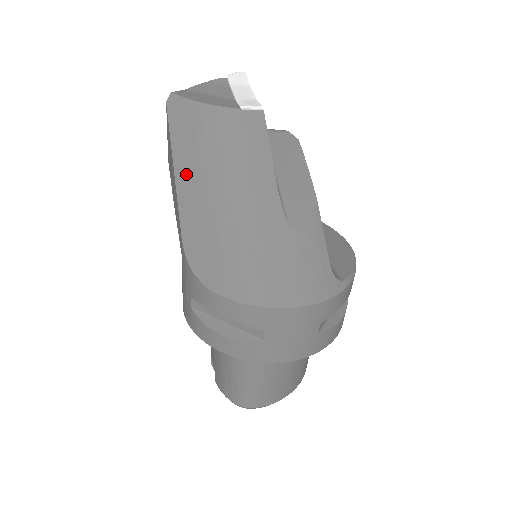
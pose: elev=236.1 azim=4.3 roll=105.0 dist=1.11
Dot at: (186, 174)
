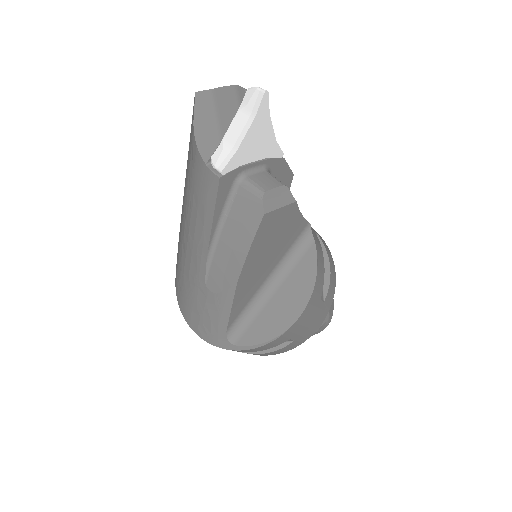
Dot at: (185, 182)
